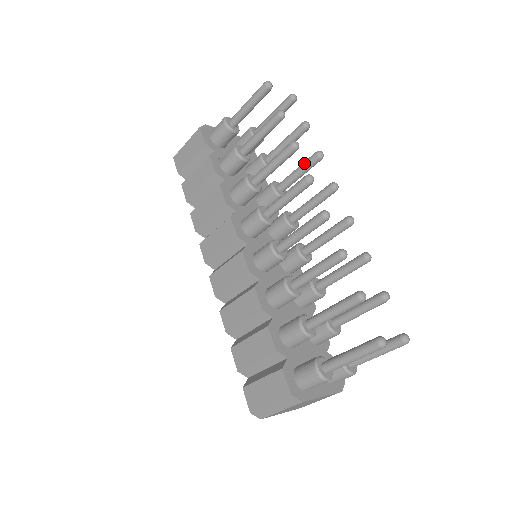
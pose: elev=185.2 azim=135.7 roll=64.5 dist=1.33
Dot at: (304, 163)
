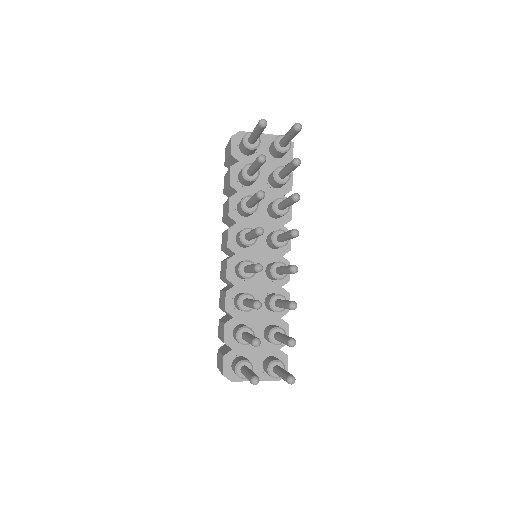
Dot at: (287, 198)
